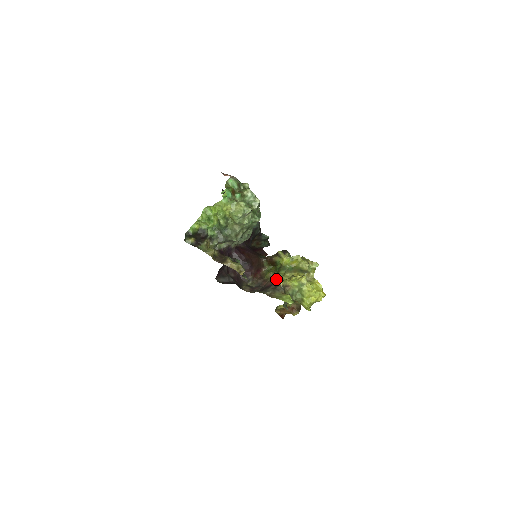
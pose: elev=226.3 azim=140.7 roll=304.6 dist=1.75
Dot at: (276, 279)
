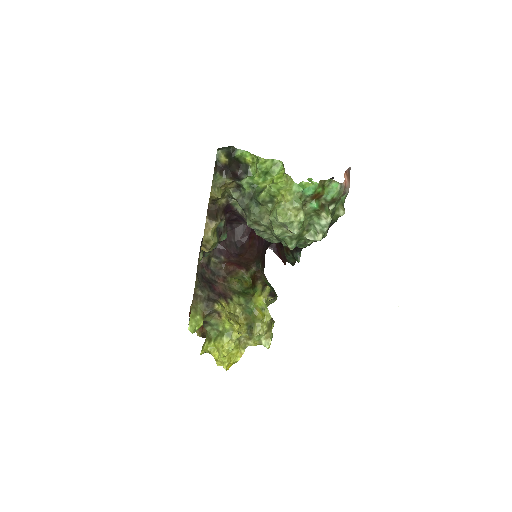
Dot at: (229, 295)
